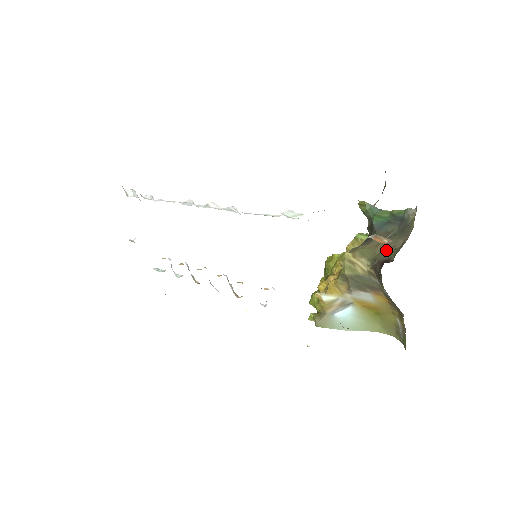
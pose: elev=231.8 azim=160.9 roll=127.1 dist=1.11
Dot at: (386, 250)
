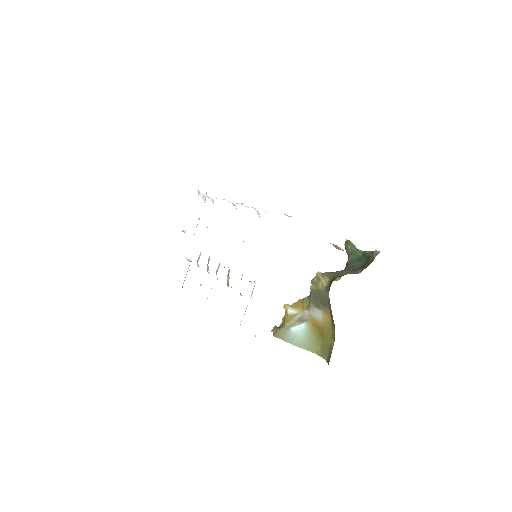
Dot at: (346, 274)
